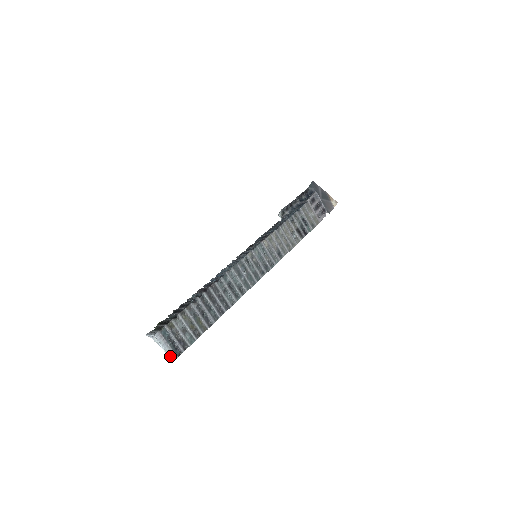
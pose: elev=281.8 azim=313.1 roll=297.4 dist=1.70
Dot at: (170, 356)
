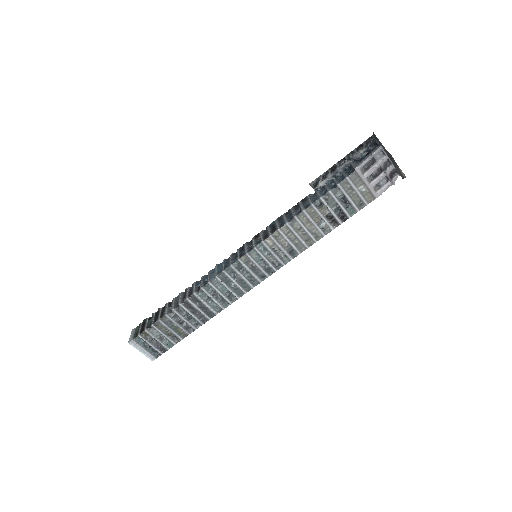
Dot at: (148, 357)
